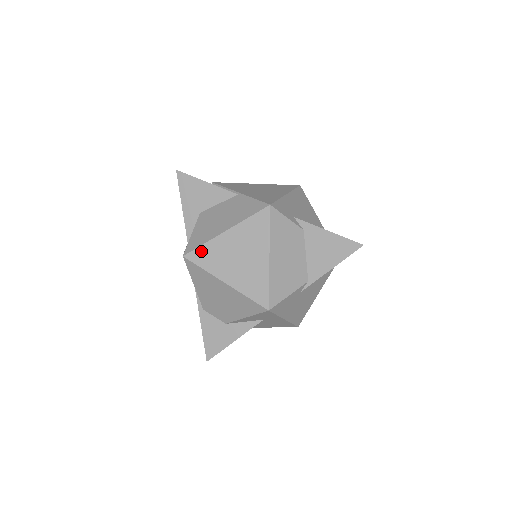
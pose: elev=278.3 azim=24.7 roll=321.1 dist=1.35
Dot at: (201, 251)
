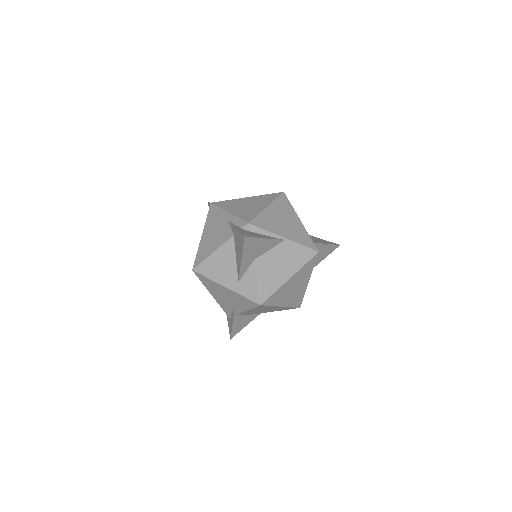
Dot at: (273, 297)
